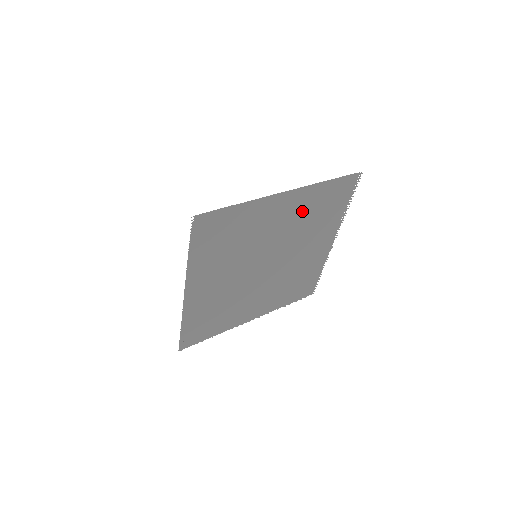
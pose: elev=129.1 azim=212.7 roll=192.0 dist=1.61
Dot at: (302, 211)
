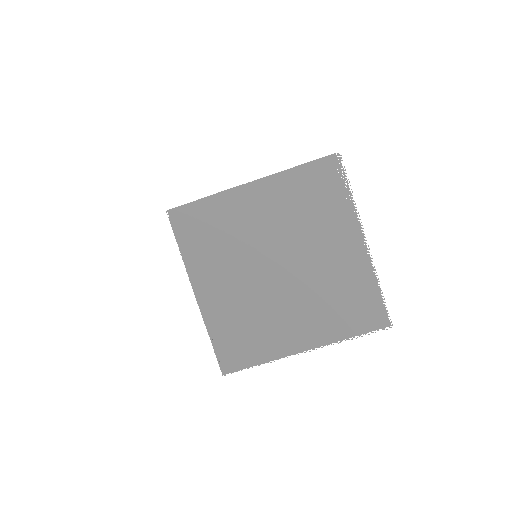
Dot at: (284, 203)
